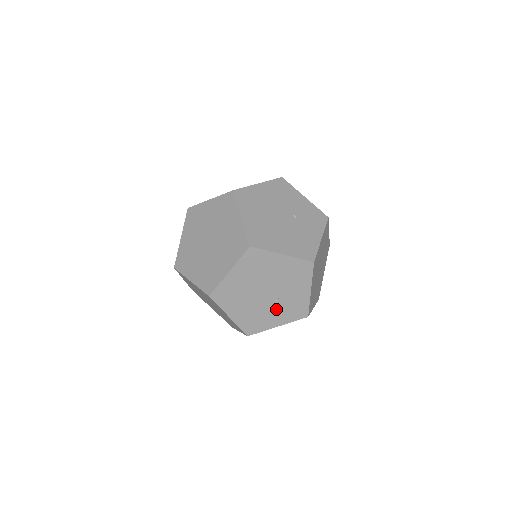
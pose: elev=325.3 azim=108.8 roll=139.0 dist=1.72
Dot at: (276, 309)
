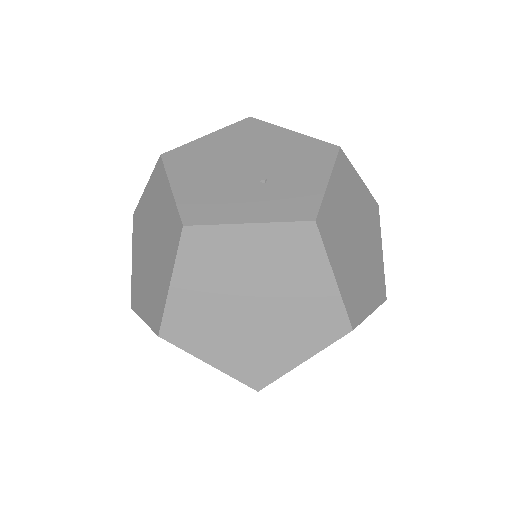
Dot at: (257, 194)
